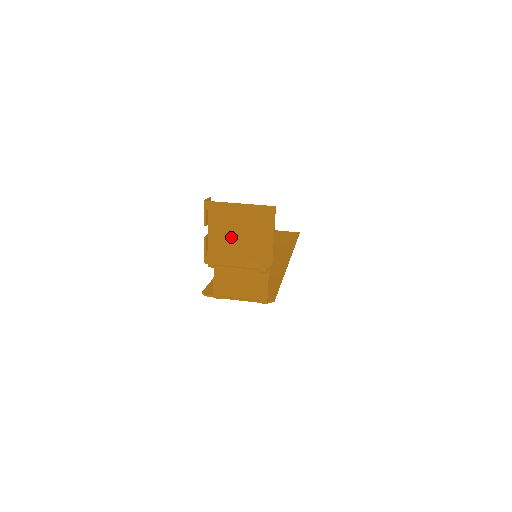
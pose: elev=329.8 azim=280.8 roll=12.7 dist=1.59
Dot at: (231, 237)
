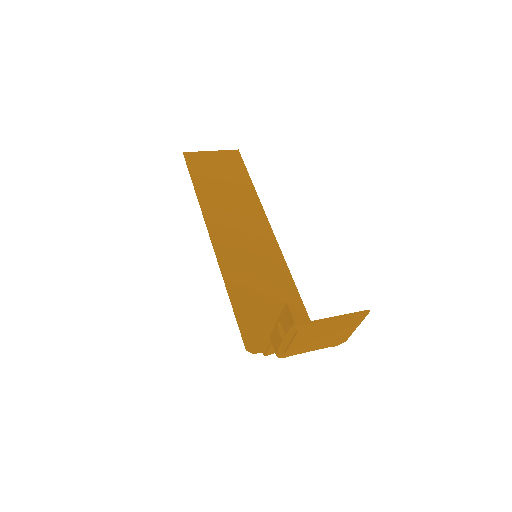
Dot at: (315, 338)
